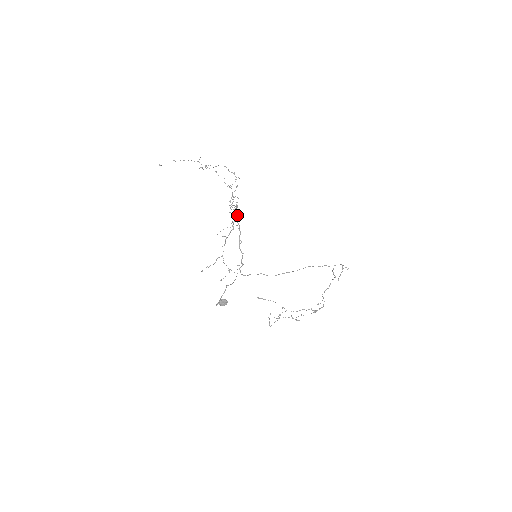
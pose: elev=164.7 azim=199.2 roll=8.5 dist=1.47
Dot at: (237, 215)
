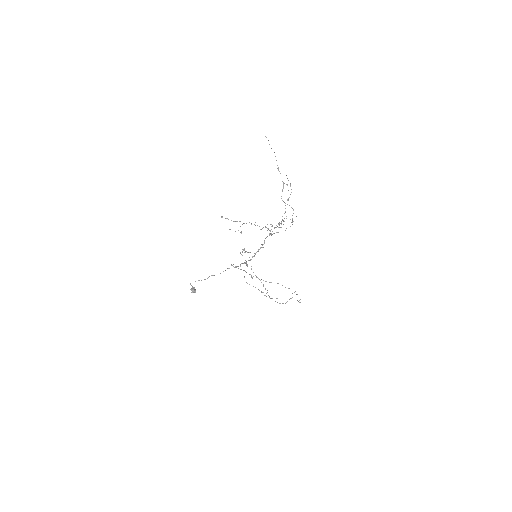
Dot at: (262, 247)
